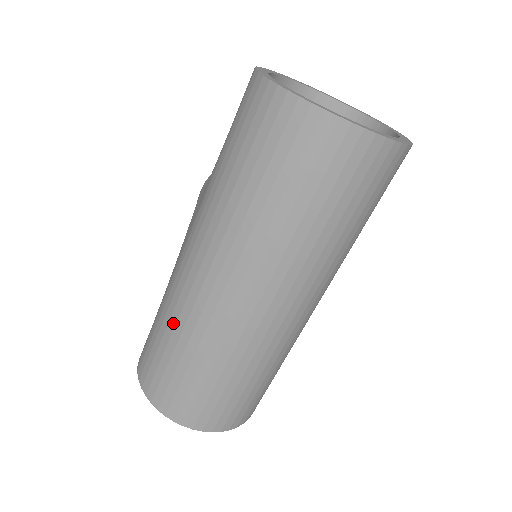
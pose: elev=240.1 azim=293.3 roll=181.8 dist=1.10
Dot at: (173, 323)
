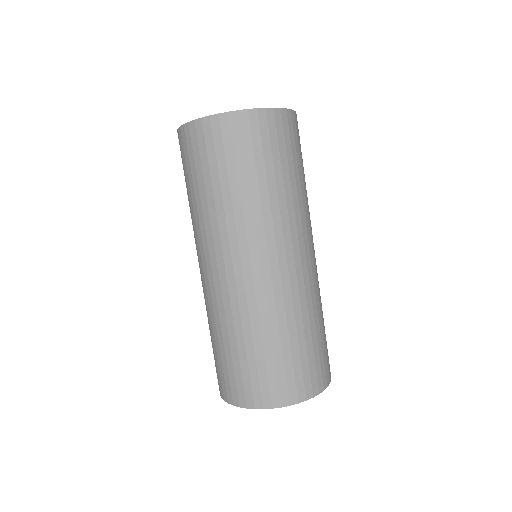
Dot at: (219, 326)
